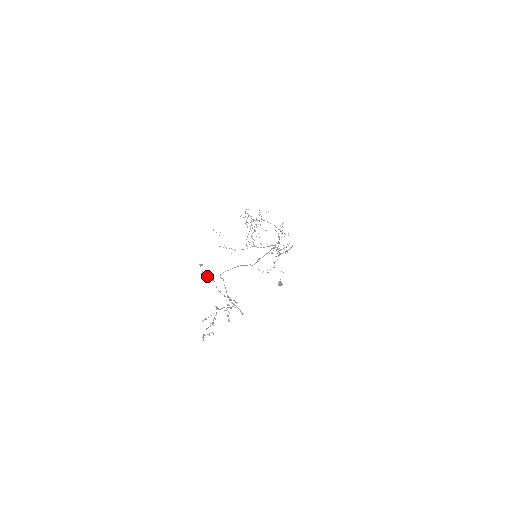
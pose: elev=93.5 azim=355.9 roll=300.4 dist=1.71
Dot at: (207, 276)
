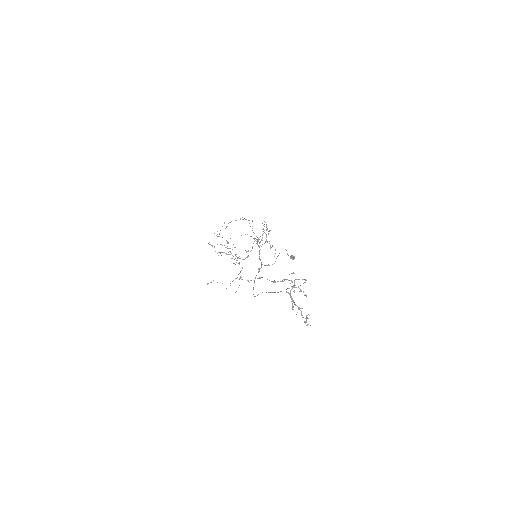
Dot at: occluded
